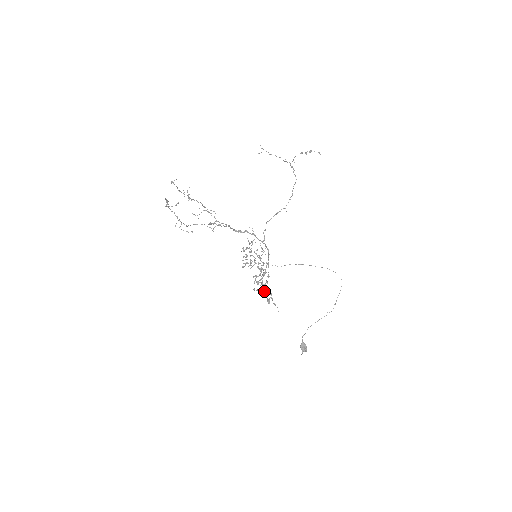
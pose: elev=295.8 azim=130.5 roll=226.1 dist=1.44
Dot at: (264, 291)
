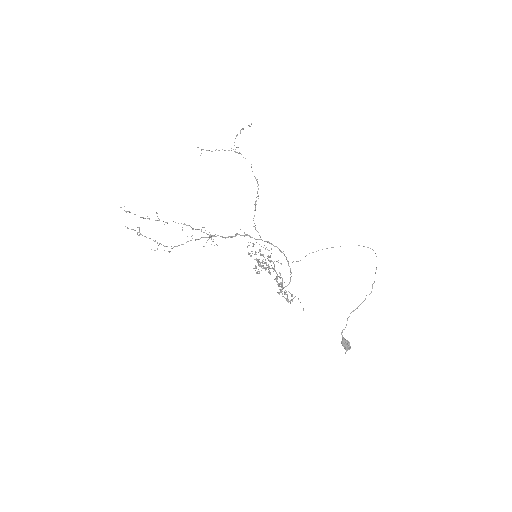
Dot at: occluded
